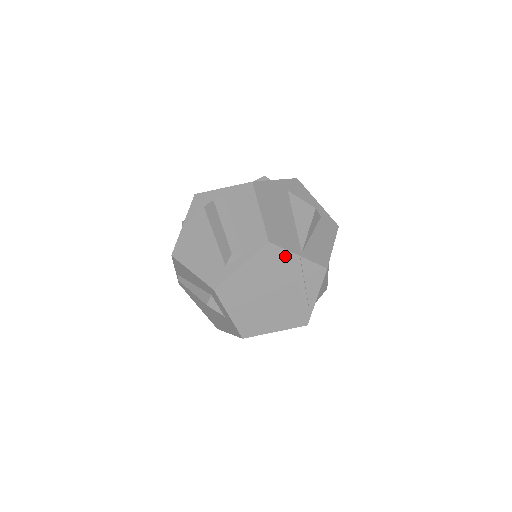
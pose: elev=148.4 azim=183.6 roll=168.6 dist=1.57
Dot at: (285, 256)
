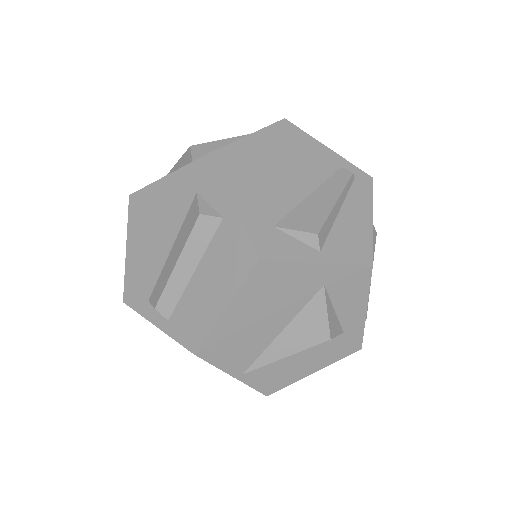
Dot at: occluded
